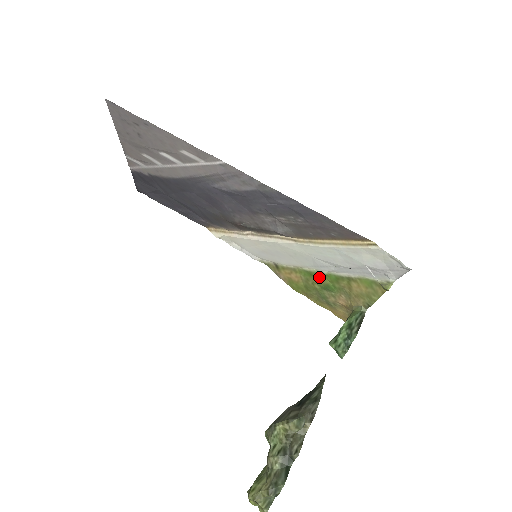
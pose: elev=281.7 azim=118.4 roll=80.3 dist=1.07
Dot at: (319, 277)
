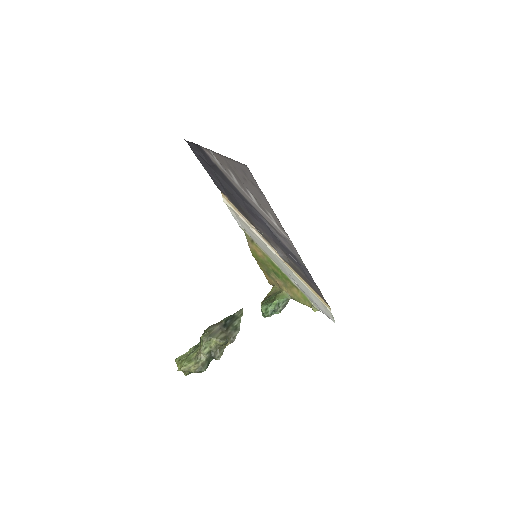
Dot at: (277, 269)
